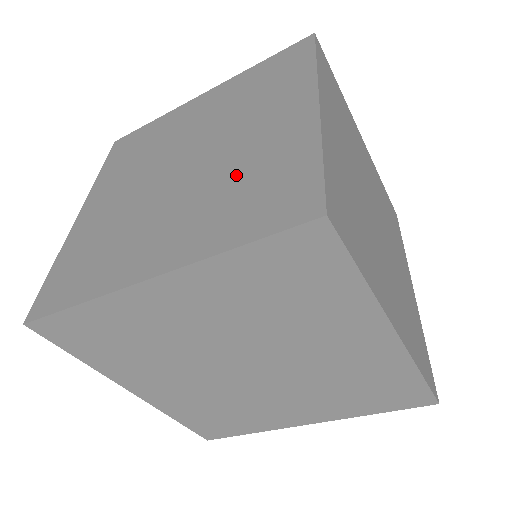
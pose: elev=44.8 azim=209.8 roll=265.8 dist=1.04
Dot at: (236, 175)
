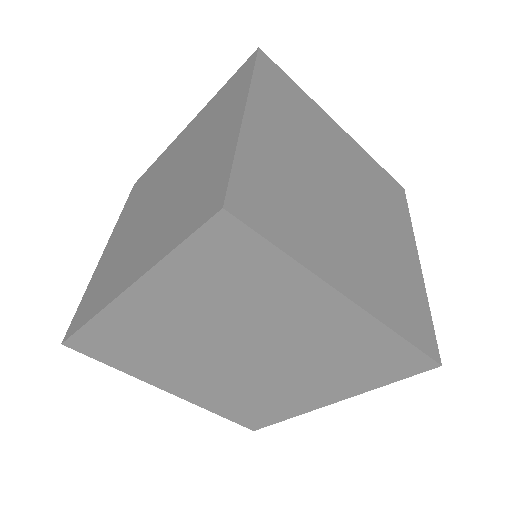
Dot at: (186, 190)
